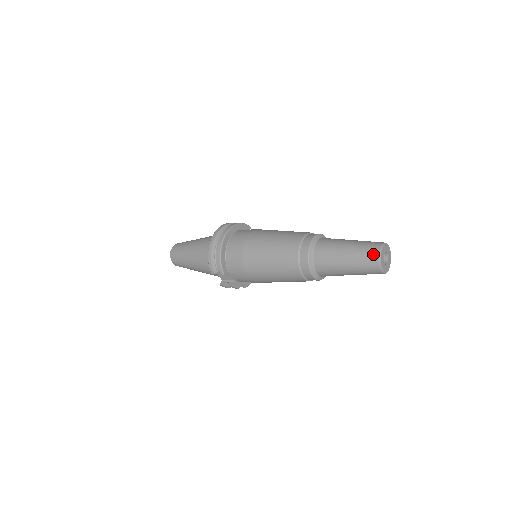
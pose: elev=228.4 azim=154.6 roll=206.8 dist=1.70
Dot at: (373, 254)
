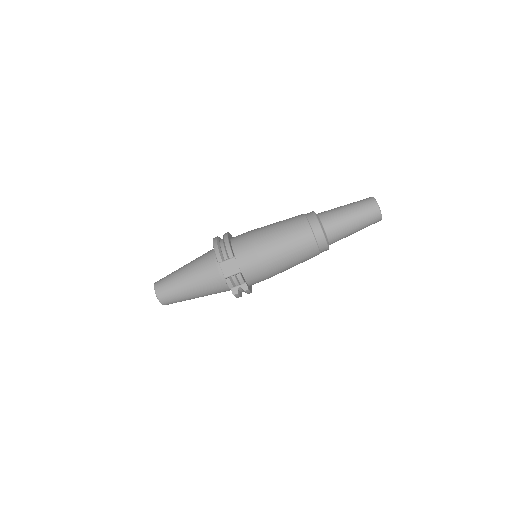
Dot at: (369, 199)
